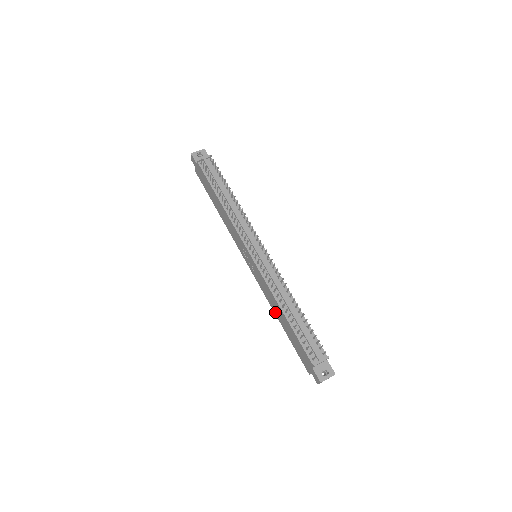
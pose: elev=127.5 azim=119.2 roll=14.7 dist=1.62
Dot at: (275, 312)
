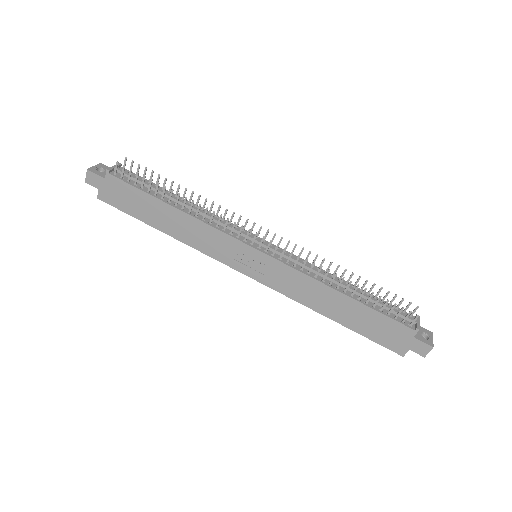
Dot at: (320, 309)
